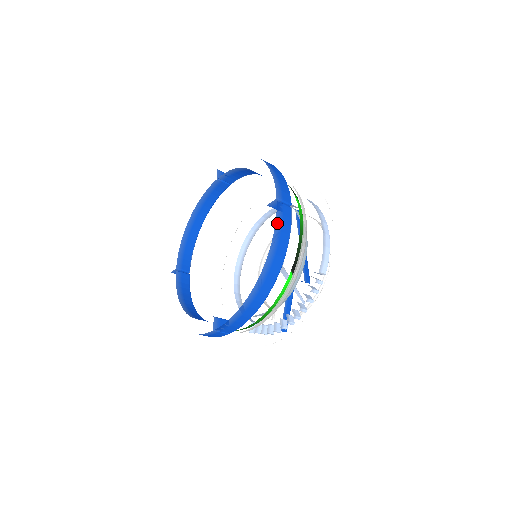
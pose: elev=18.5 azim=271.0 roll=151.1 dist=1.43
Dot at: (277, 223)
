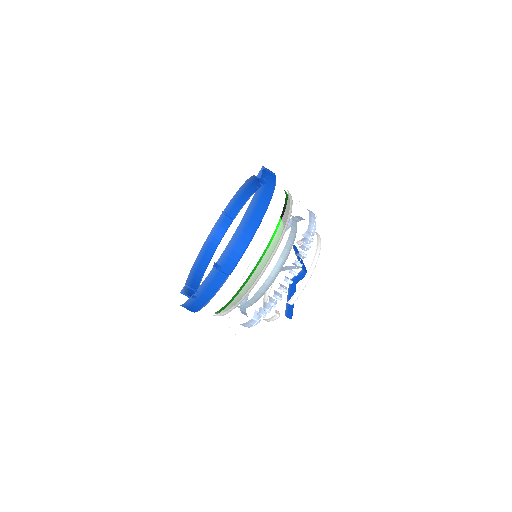
Dot at: (263, 175)
